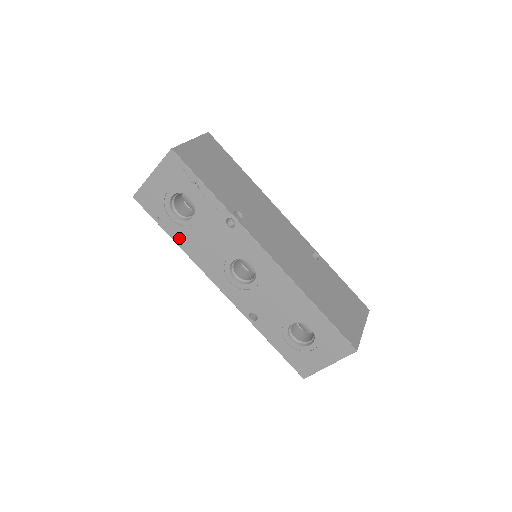
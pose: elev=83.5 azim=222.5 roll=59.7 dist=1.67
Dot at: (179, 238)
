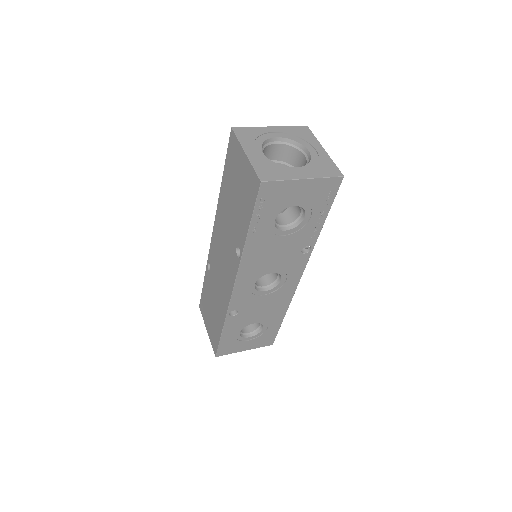
Dot at: (254, 238)
